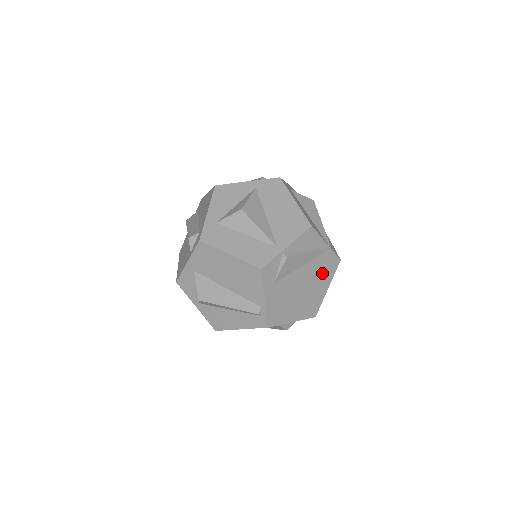
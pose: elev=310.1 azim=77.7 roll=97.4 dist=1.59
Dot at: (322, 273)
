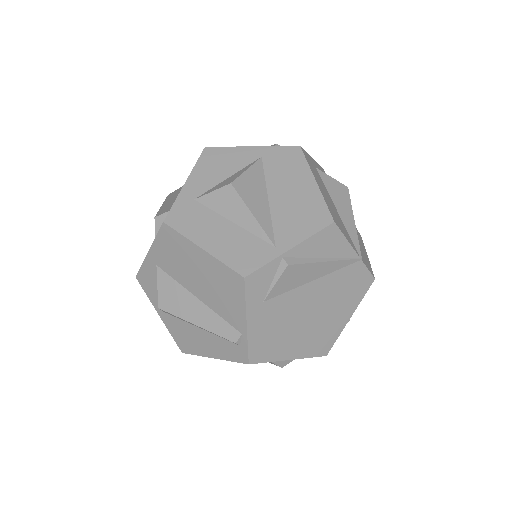
Dot at: (343, 295)
